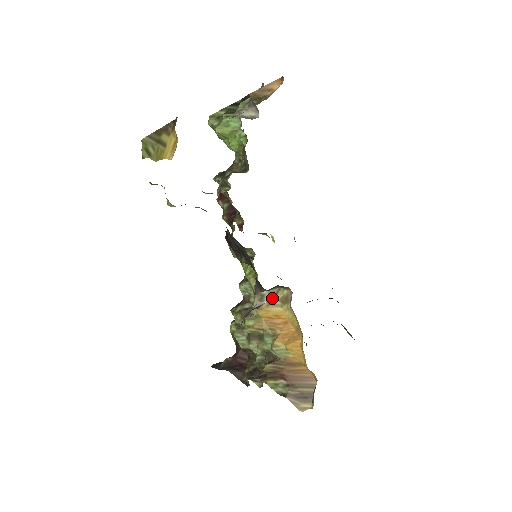
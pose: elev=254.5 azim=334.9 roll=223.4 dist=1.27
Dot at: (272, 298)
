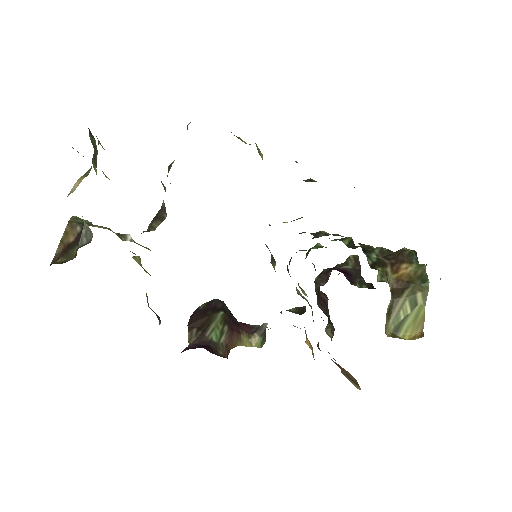
Dot at: occluded
